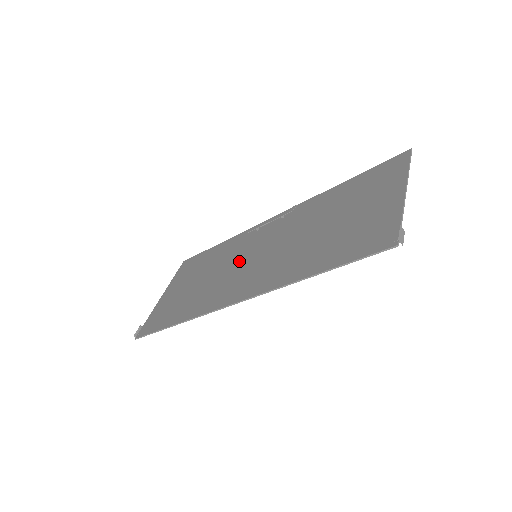
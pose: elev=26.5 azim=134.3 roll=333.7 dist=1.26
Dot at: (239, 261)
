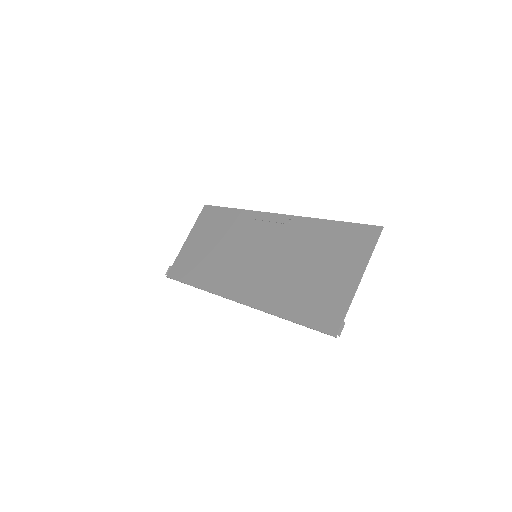
Dot at: (244, 251)
